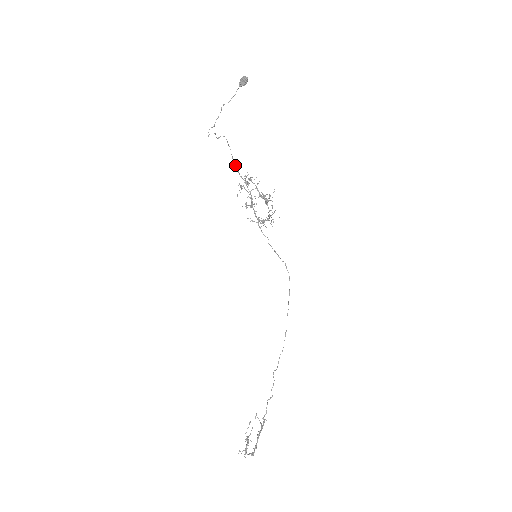
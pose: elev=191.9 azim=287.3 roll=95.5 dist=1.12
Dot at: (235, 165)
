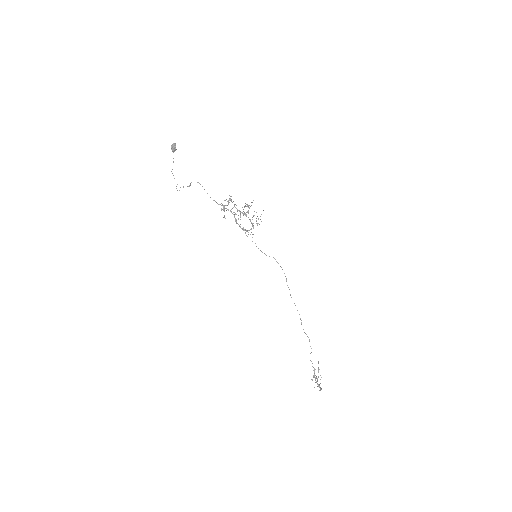
Dot at: occluded
